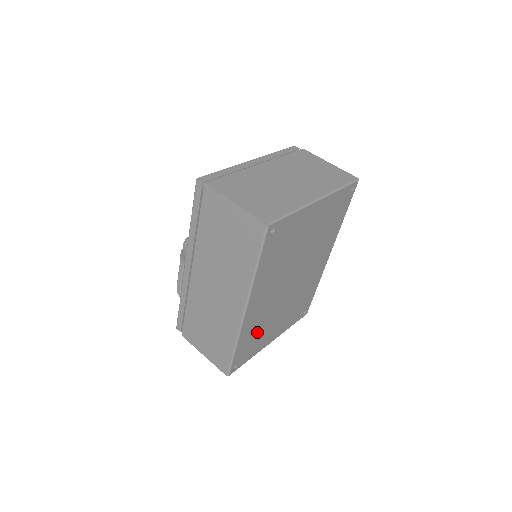
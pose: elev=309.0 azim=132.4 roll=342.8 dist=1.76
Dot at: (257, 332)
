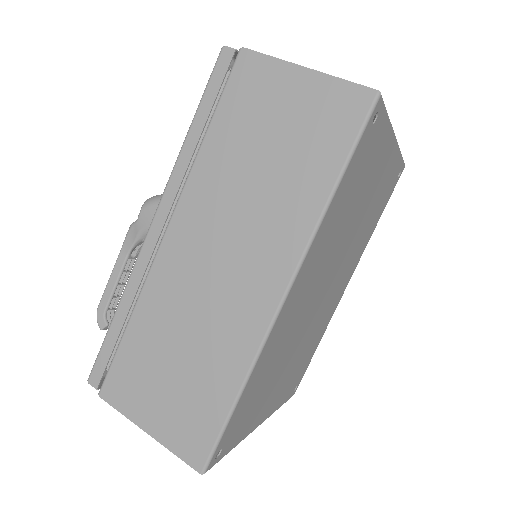
Dot at: (266, 378)
